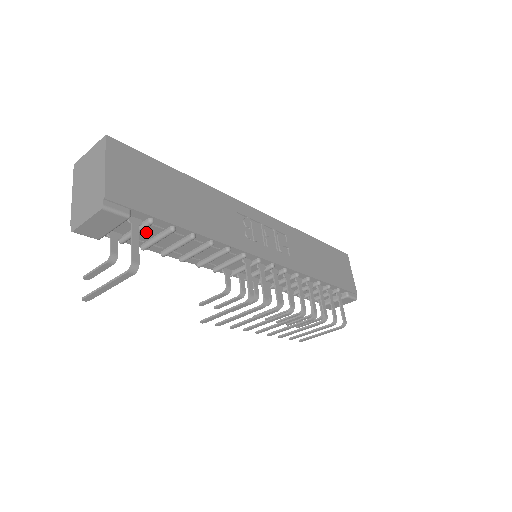
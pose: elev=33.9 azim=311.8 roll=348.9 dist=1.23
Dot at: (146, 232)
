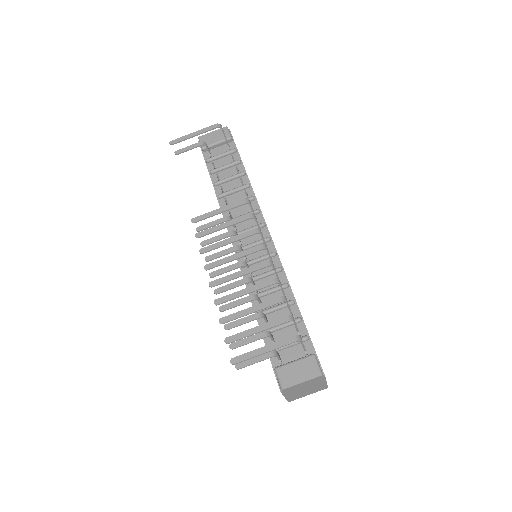
Dot at: (224, 161)
